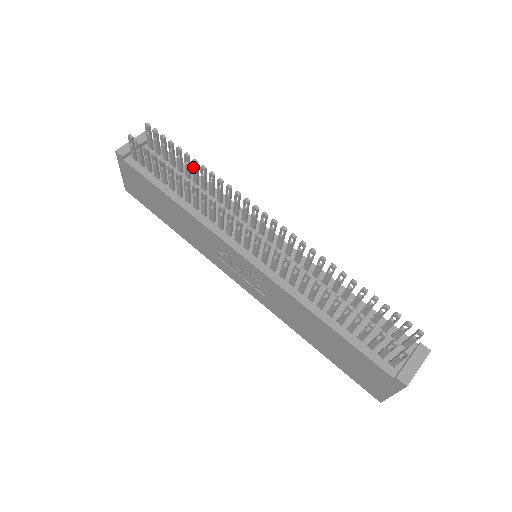
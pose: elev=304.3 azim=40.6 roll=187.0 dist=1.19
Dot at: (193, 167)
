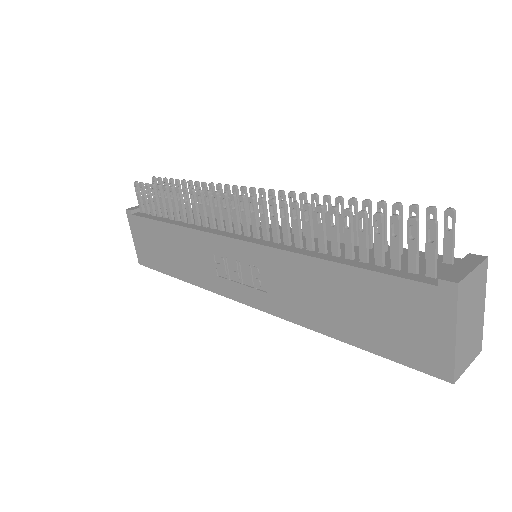
Dot at: occluded
